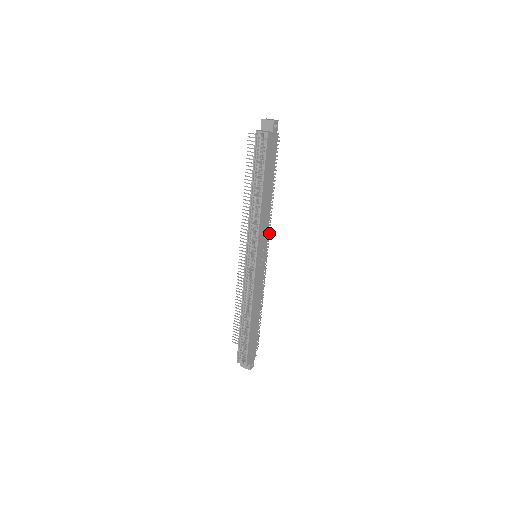
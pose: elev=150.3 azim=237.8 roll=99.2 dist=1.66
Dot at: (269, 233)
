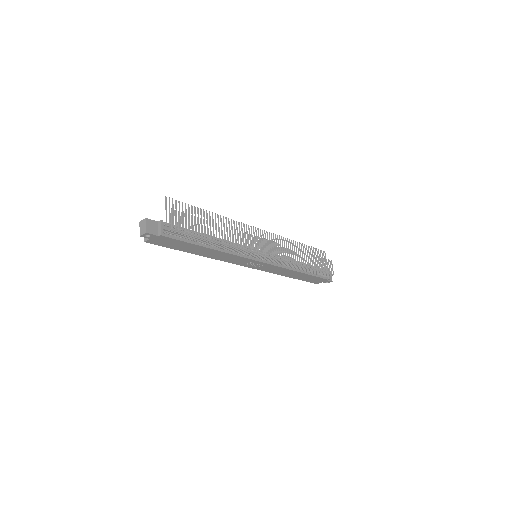
Dot at: (254, 250)
